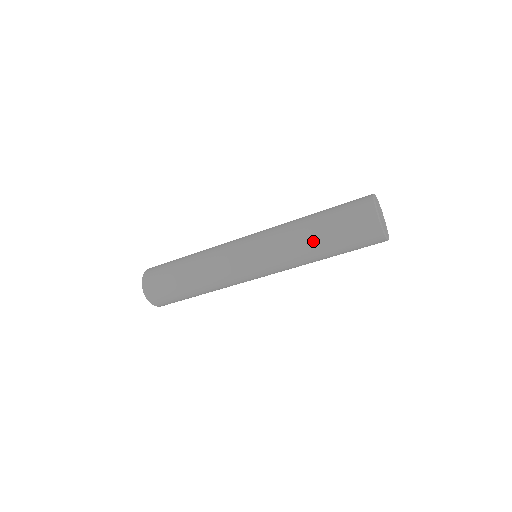
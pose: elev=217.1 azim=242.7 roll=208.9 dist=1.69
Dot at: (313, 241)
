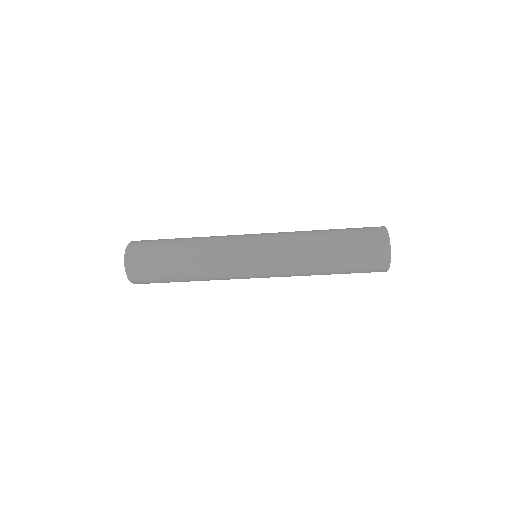
Dot at: (324, 250)
